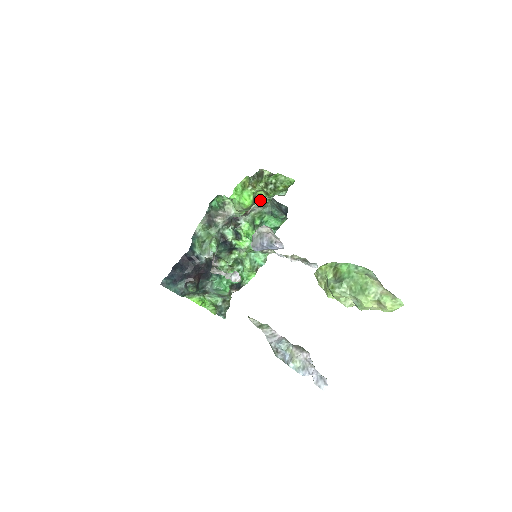
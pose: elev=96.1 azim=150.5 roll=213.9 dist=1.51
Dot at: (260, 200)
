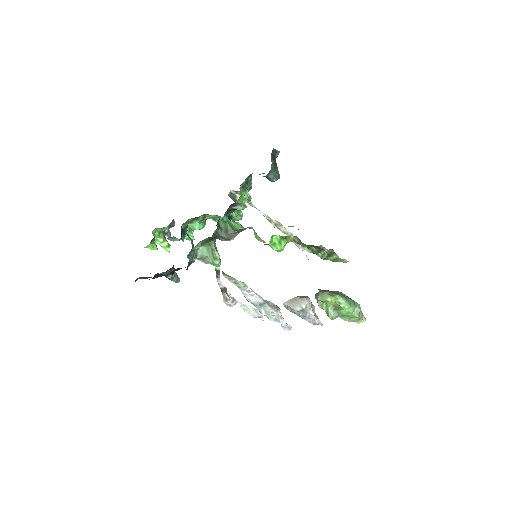
Dot at: occluded
